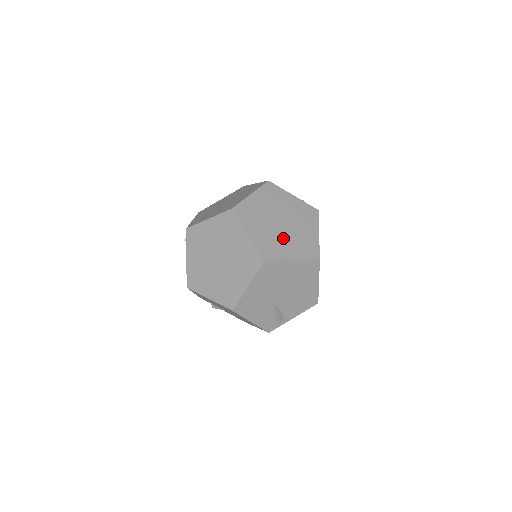
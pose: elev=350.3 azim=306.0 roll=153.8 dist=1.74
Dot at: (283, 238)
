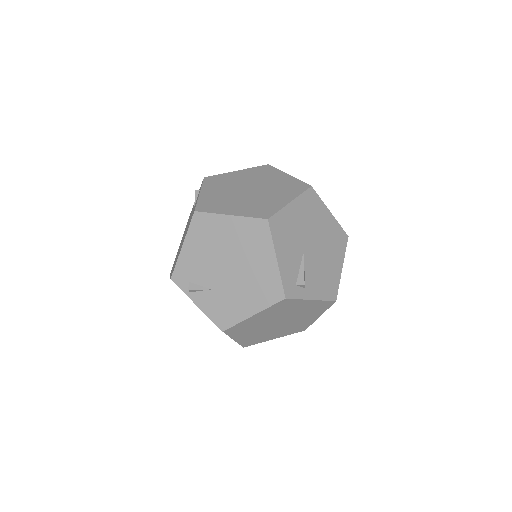
Dot at: occluded
